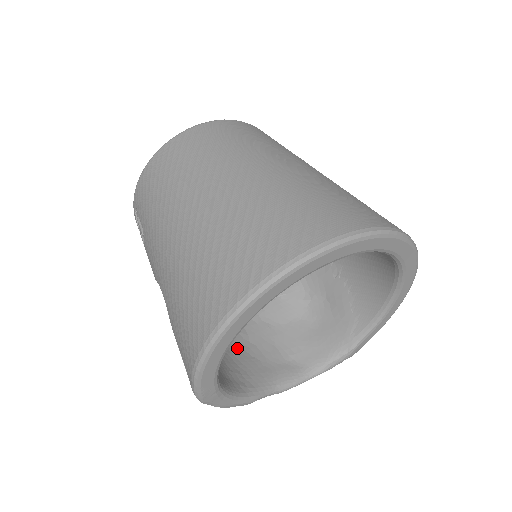
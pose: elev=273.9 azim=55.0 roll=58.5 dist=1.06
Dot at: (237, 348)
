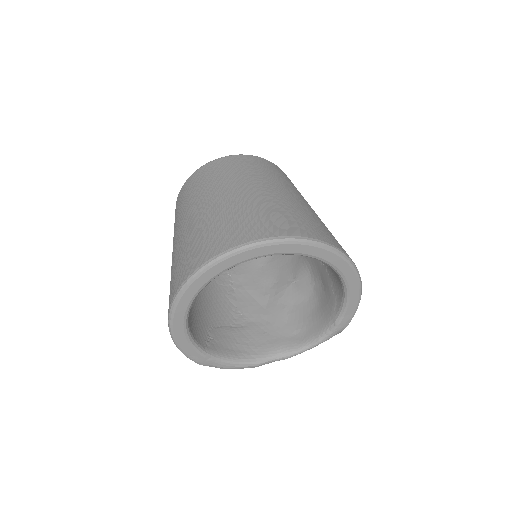
Dot at: (253, 326)
